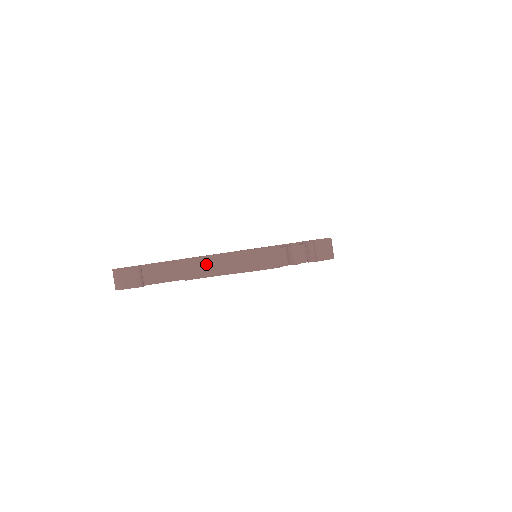
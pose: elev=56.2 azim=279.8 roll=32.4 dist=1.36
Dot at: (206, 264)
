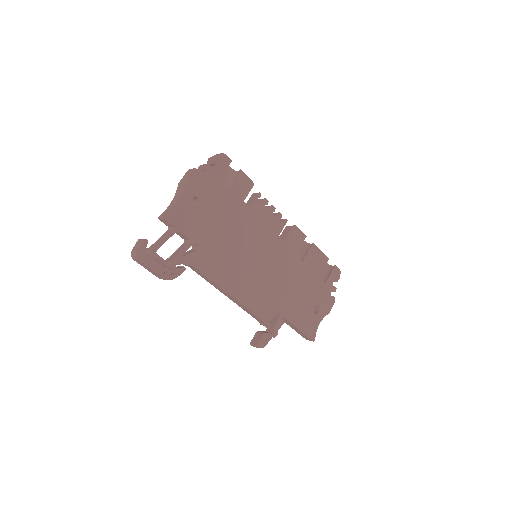
Dot at: (170, 207)
